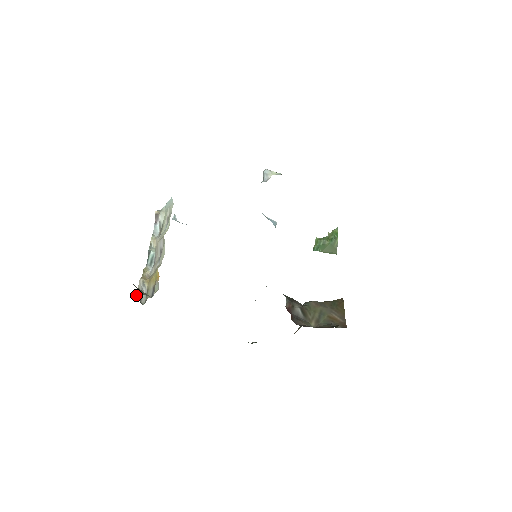
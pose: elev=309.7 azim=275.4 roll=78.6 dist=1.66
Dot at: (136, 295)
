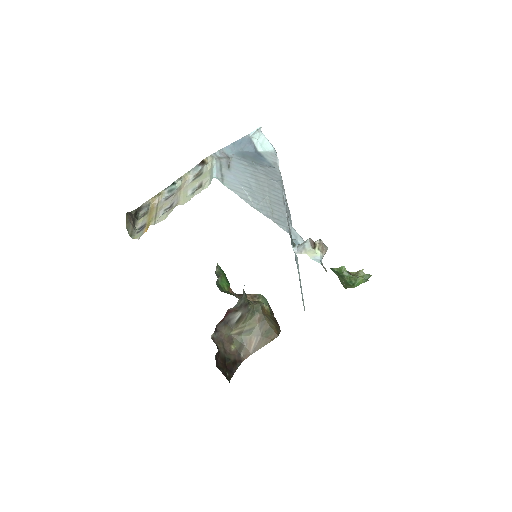
Dot at: (136, 209)
